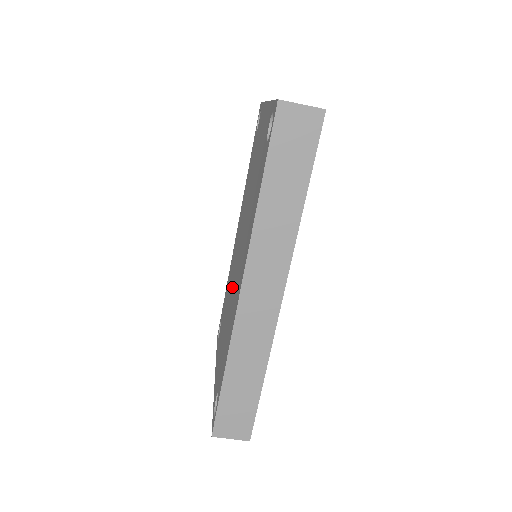
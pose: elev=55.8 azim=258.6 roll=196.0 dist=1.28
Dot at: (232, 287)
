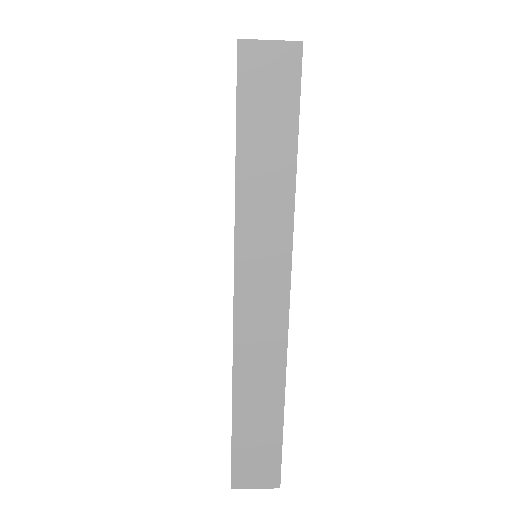
Dot at: occluded
